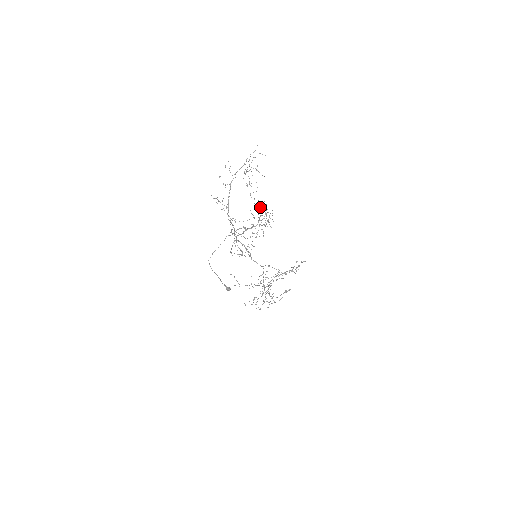
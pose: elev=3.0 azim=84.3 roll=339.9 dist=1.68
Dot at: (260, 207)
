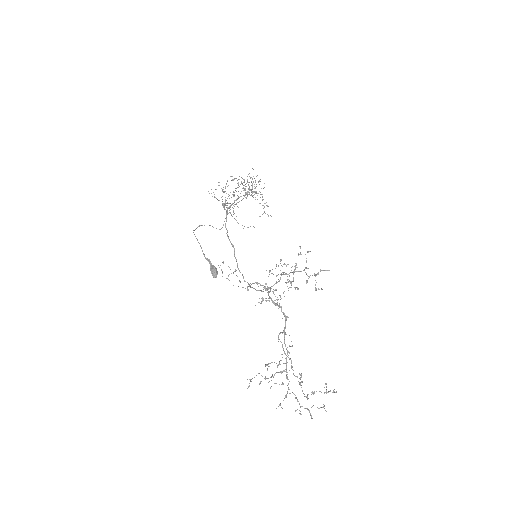
Dot at: (251, 177)
